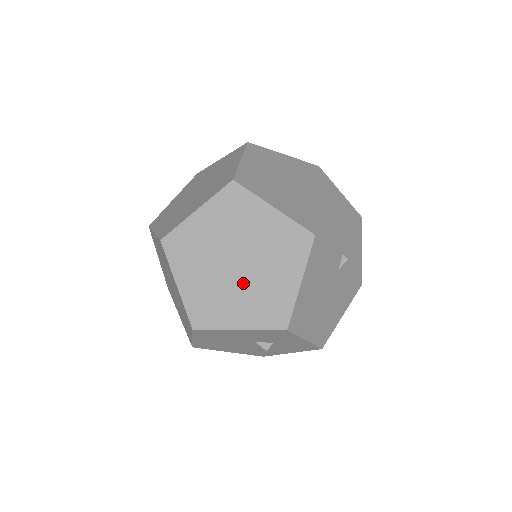
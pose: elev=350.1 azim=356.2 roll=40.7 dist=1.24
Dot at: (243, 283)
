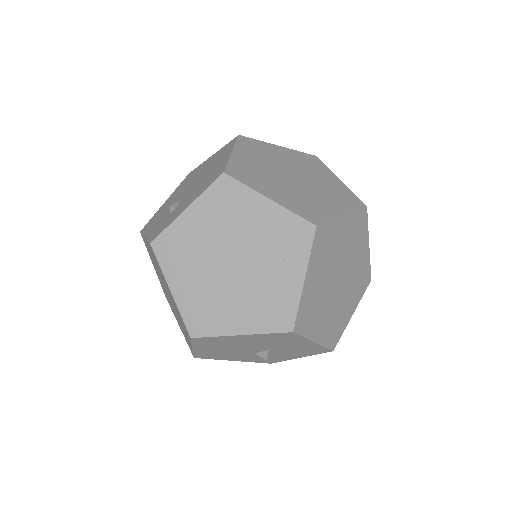
Dot at: (334, 300)
